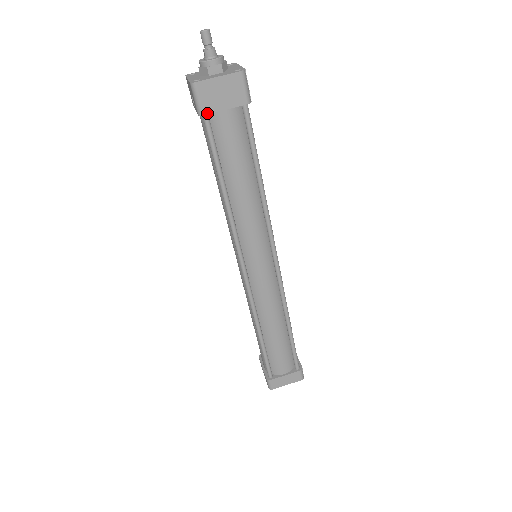
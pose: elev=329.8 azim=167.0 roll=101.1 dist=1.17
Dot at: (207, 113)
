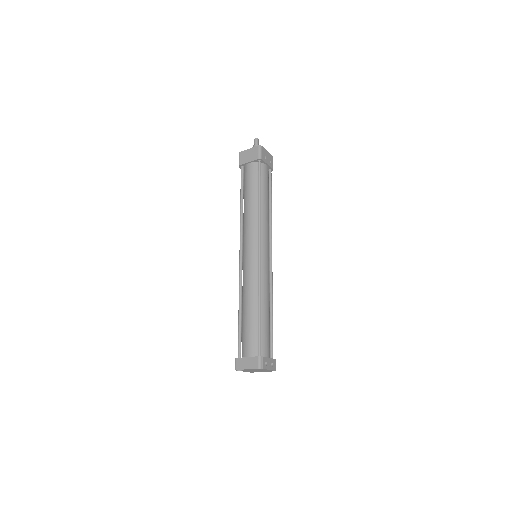
Dot at: (241, 164)
